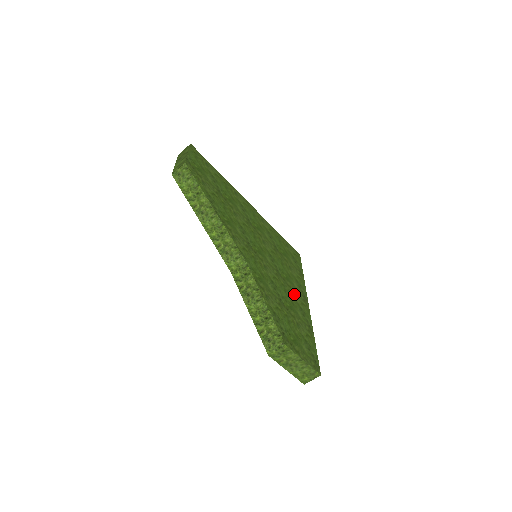
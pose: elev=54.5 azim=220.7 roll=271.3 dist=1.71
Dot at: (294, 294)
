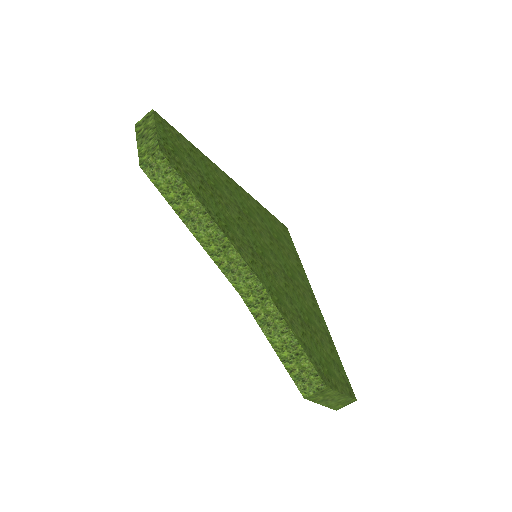
Dot at: (304, 296)
